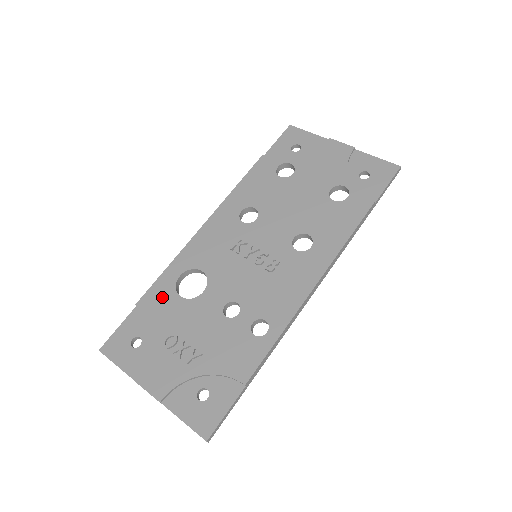
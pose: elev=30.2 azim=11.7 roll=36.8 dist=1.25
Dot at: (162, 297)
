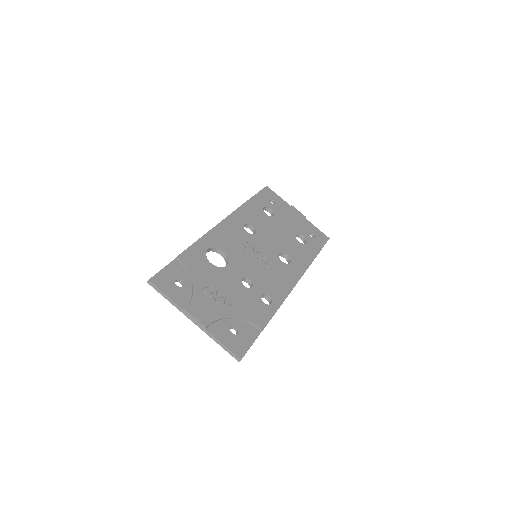
Dot at: (197, 259)
